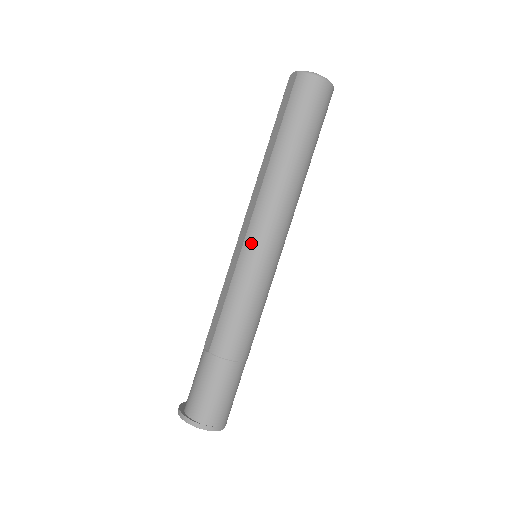
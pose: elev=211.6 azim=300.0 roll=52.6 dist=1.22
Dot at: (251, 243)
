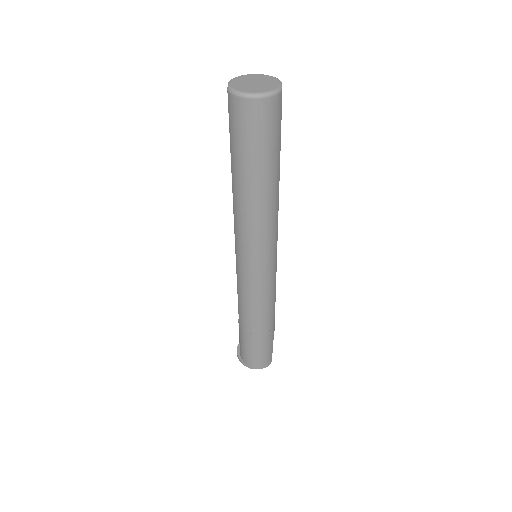
Dot at: (240, 258)
